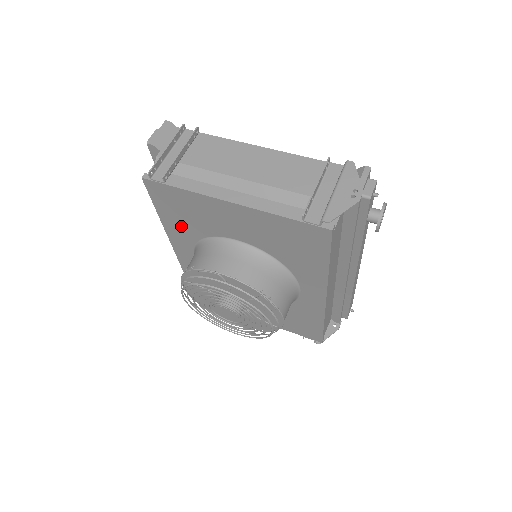
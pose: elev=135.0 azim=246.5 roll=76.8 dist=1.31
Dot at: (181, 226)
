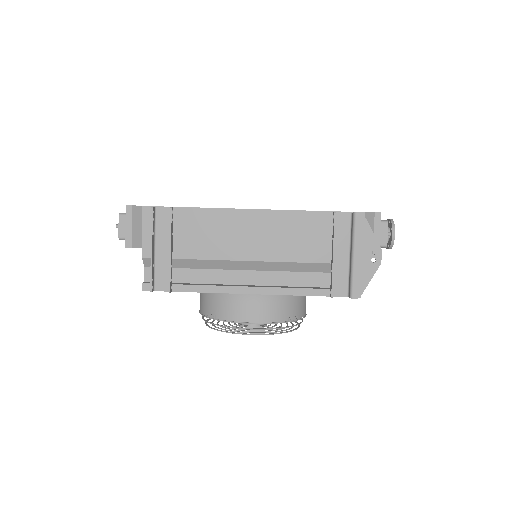
Dot at: occluded
